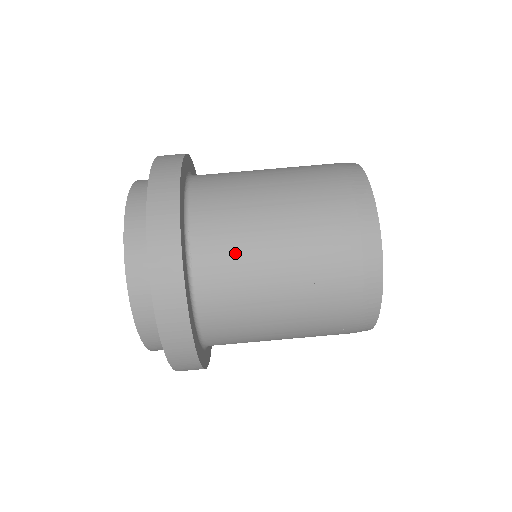
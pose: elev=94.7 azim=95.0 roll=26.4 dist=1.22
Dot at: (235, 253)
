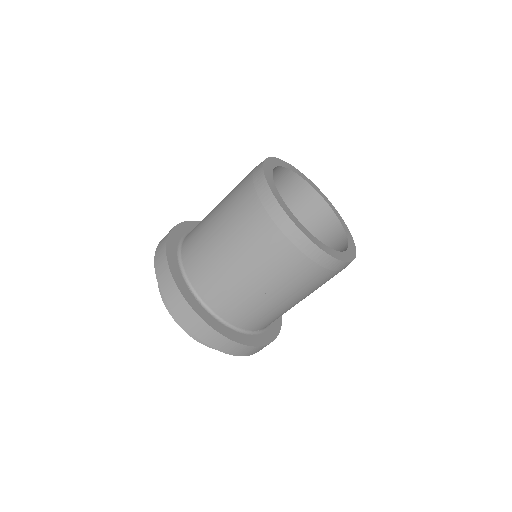
Dot at: (275, 317)
